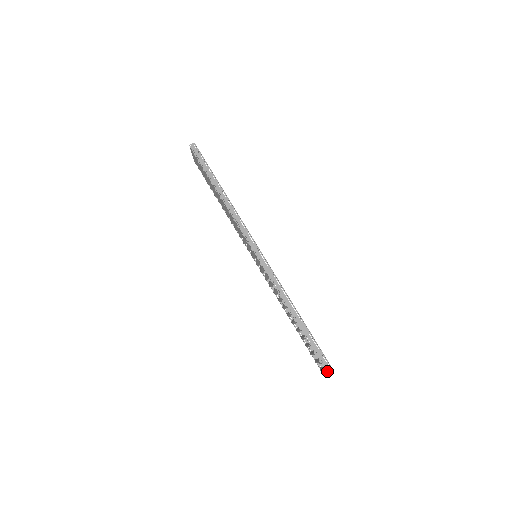
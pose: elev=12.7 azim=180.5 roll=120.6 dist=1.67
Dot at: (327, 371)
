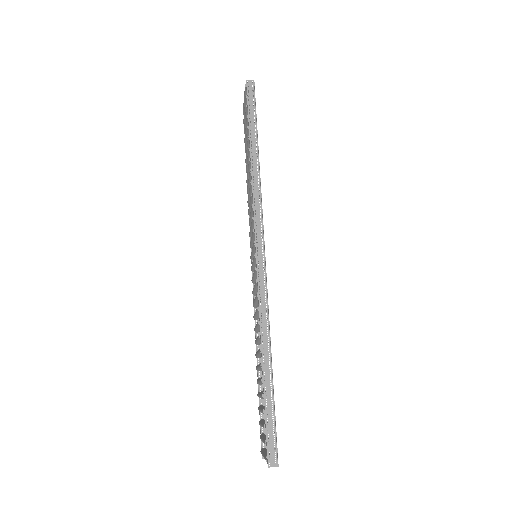
Dot at: (269, 461)
